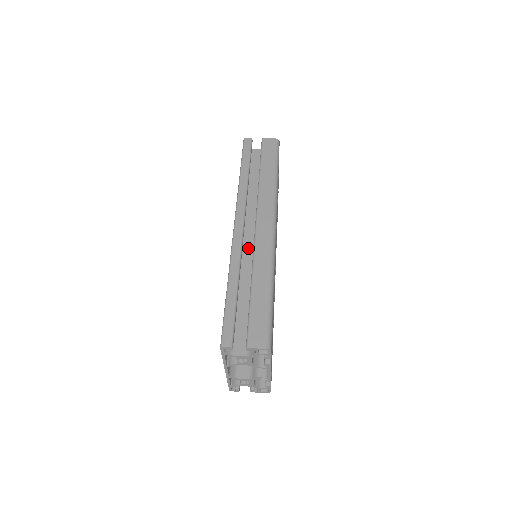
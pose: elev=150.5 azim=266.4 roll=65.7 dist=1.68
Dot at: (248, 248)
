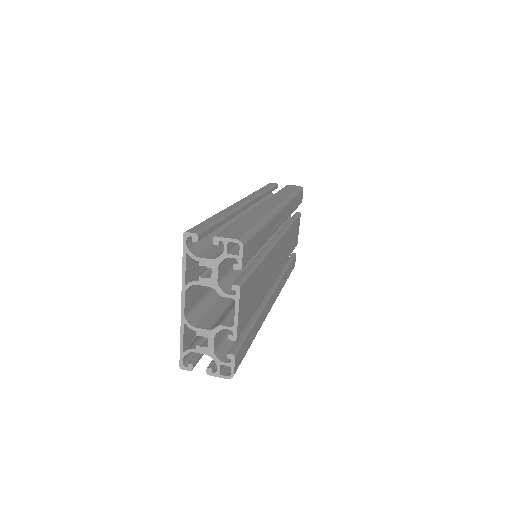
Dot at: occluded
